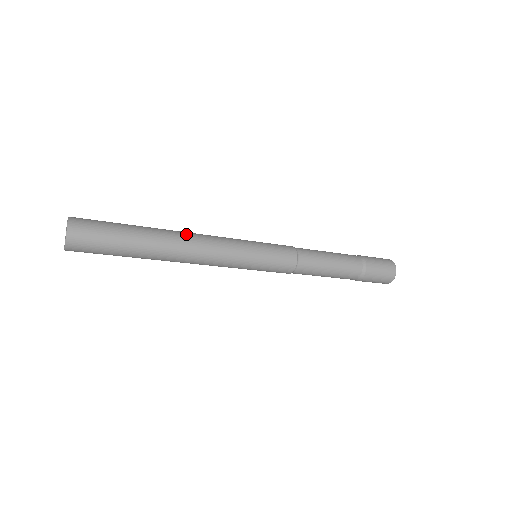
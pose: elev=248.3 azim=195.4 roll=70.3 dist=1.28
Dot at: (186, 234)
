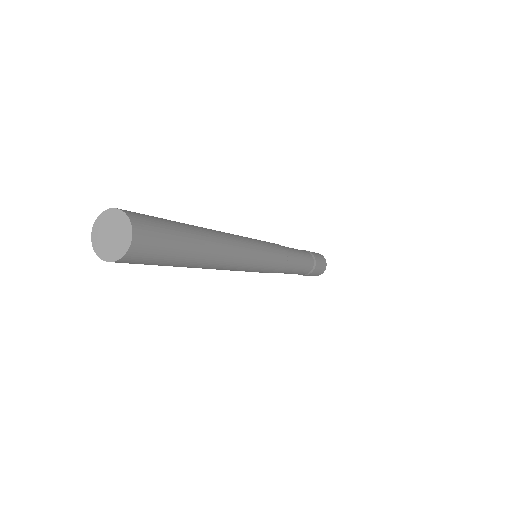
Dot at: (223, 234)
